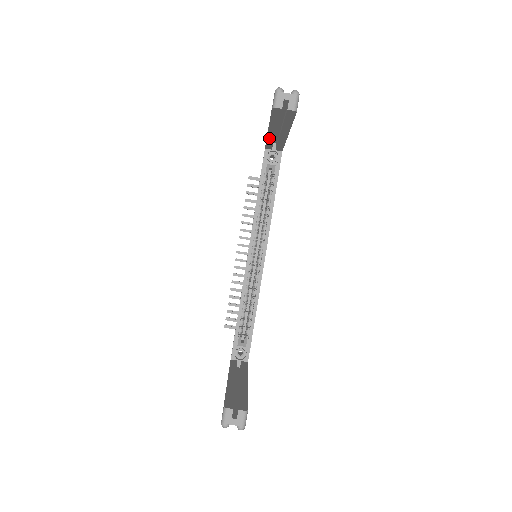
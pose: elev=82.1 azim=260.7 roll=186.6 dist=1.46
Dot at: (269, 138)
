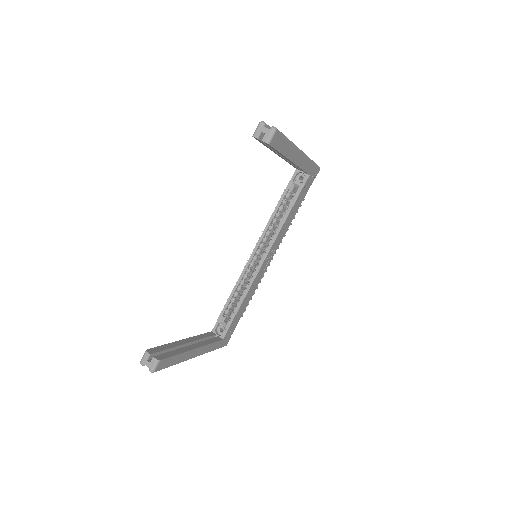
Dot at: occluded
